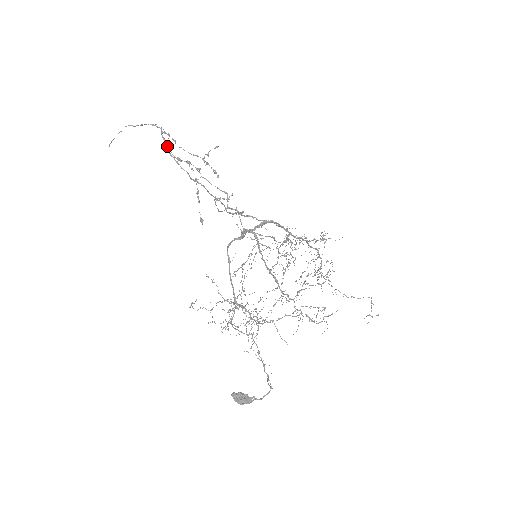
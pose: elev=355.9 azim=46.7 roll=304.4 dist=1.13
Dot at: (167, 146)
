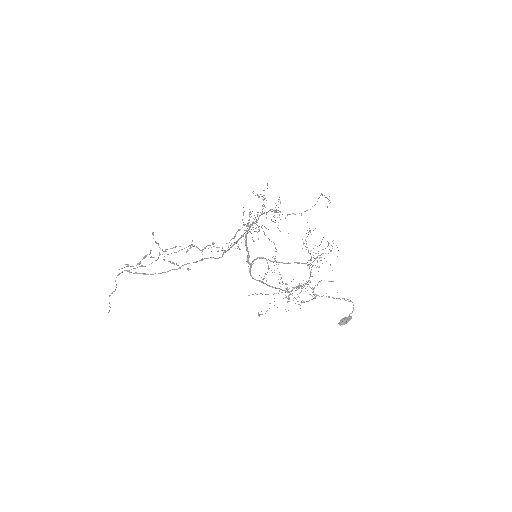
Dot at: (143, 274)
